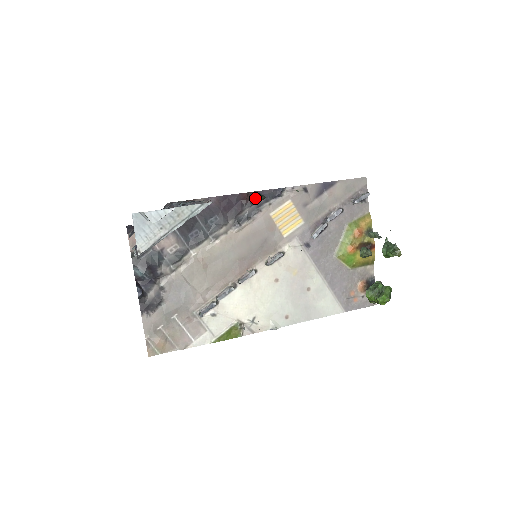
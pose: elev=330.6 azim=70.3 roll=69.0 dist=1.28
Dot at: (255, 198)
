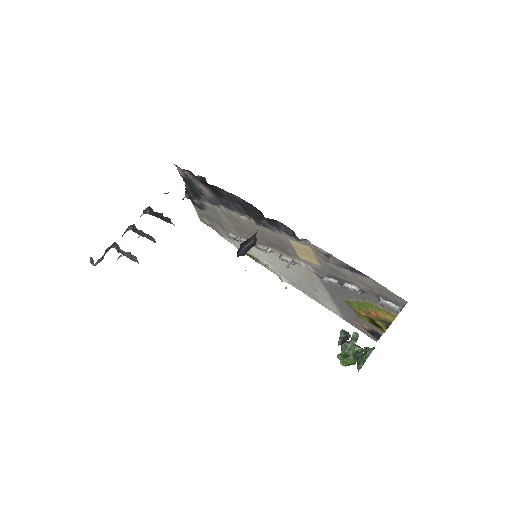
Dot at: (240, 245)
